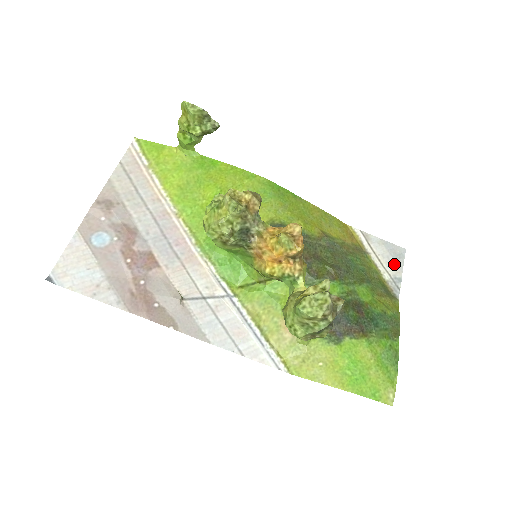
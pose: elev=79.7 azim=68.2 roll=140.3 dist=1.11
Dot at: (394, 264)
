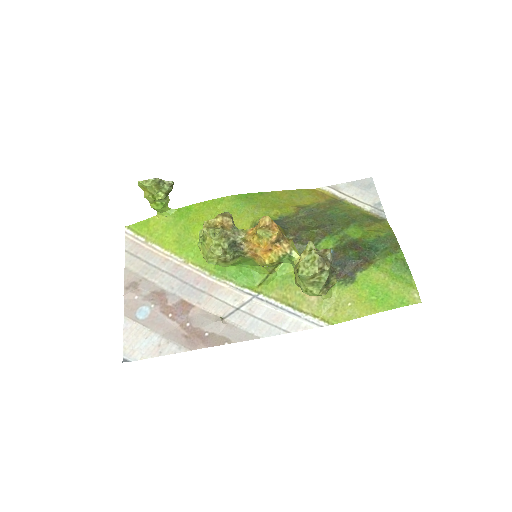
Dot at: (369, 195)
